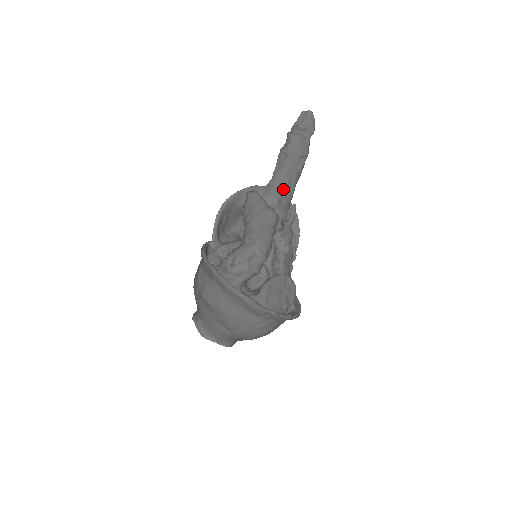
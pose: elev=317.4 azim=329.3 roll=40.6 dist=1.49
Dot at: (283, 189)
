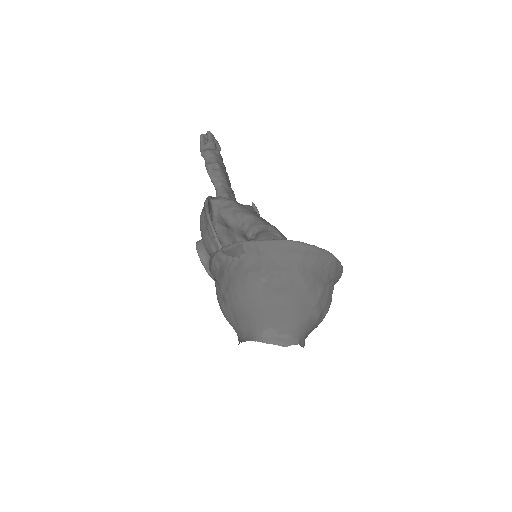
Dot at: (232, 195)
